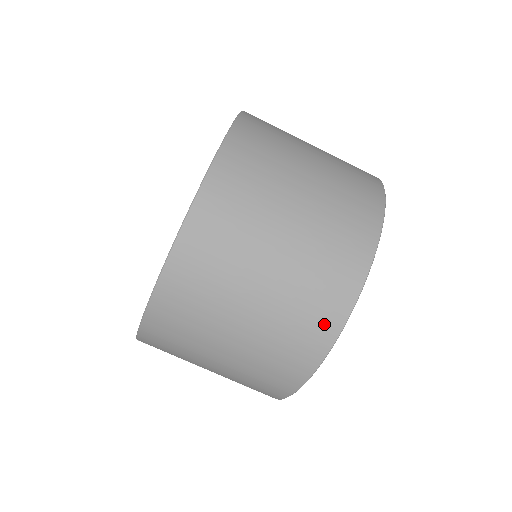
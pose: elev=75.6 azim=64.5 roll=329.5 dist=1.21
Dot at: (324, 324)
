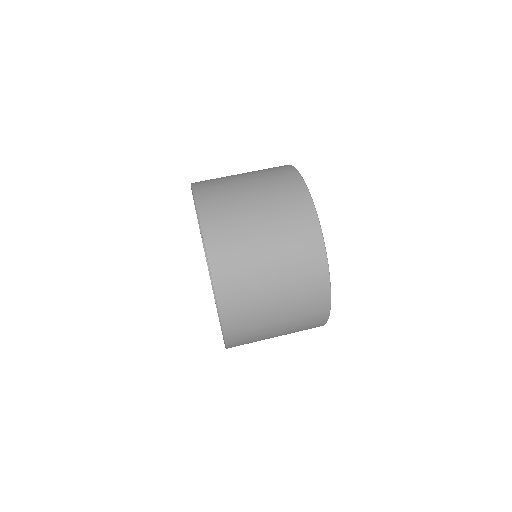
Dot at: (319, 283)
